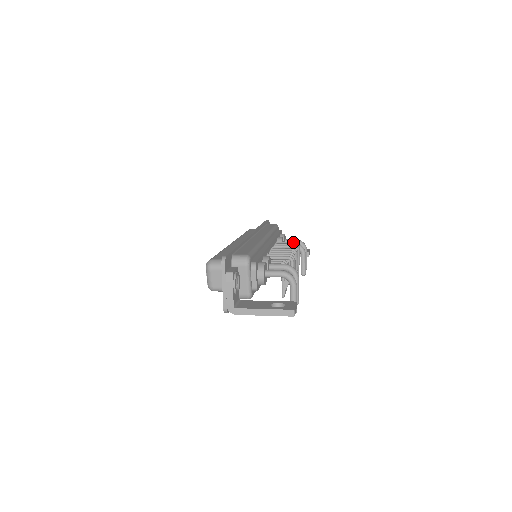
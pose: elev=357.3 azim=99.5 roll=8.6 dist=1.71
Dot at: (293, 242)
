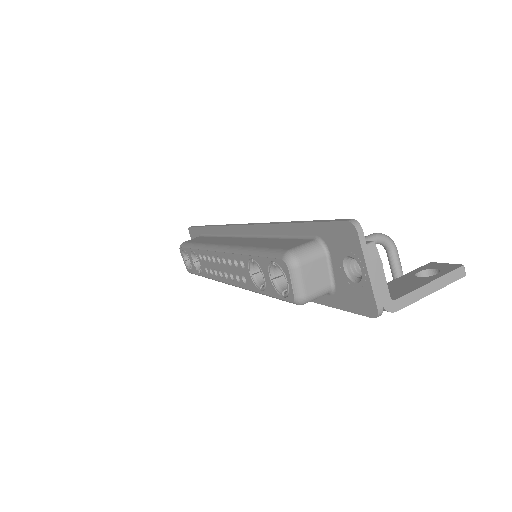
Dot at: occluded
